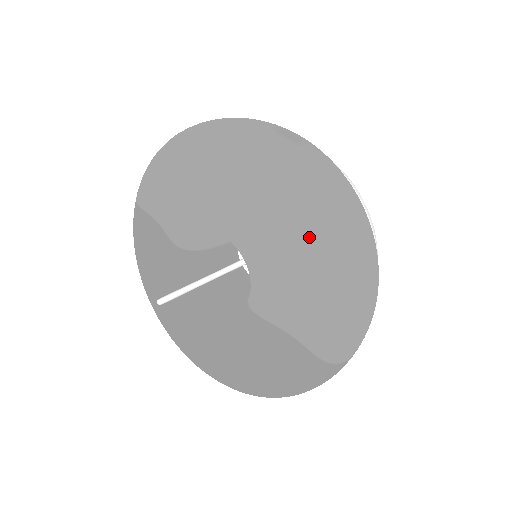
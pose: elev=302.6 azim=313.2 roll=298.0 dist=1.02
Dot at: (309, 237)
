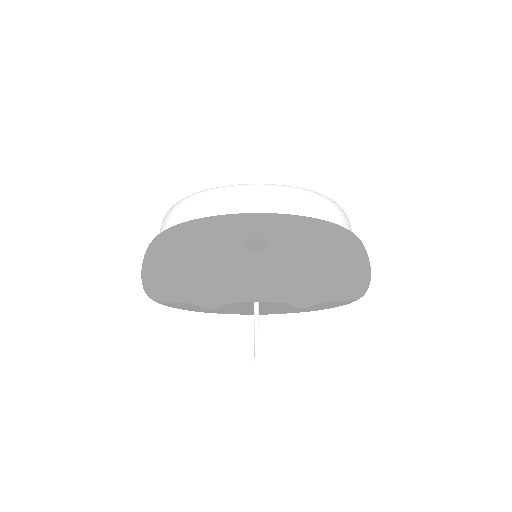
Dot at: (319, 287)
